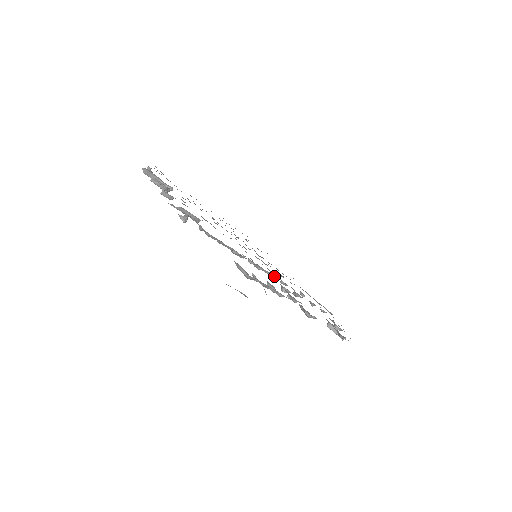
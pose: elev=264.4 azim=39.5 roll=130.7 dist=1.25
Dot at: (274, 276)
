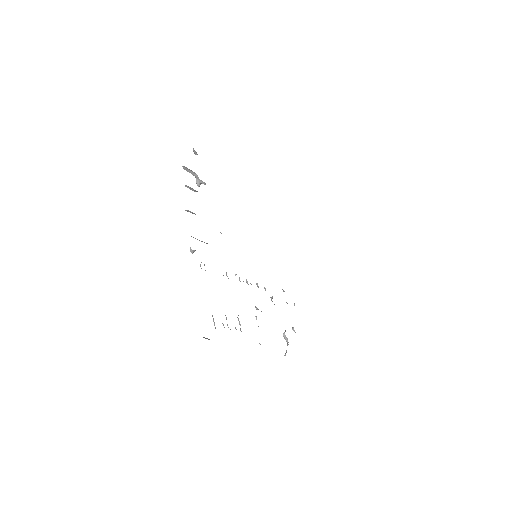
Dot at: (258, 287)
